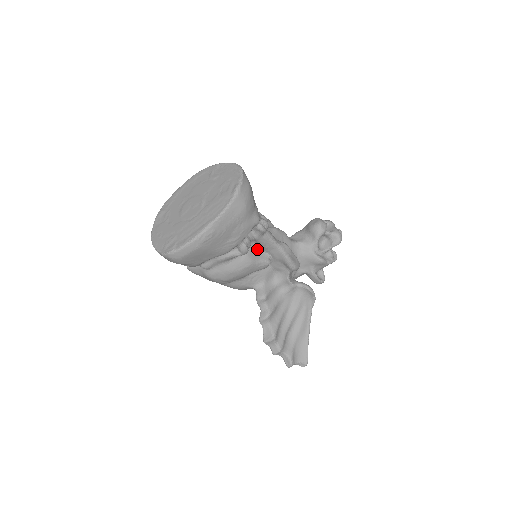
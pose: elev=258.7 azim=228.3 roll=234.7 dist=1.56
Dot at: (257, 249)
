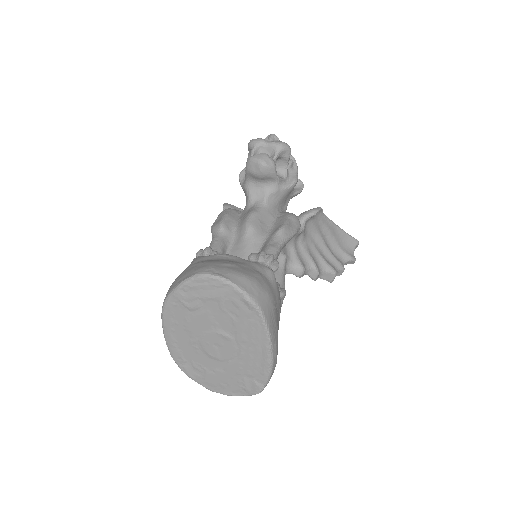
Dot at: occluded
